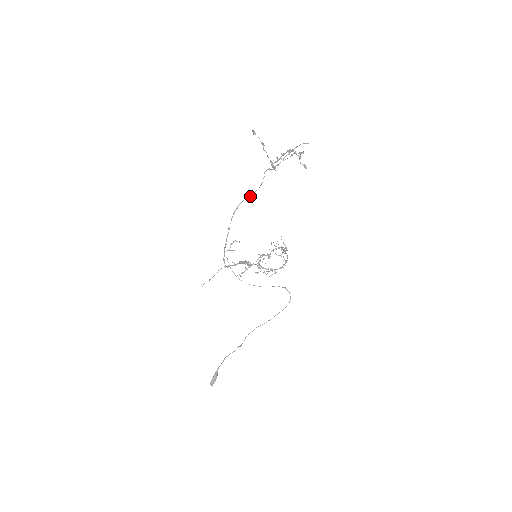
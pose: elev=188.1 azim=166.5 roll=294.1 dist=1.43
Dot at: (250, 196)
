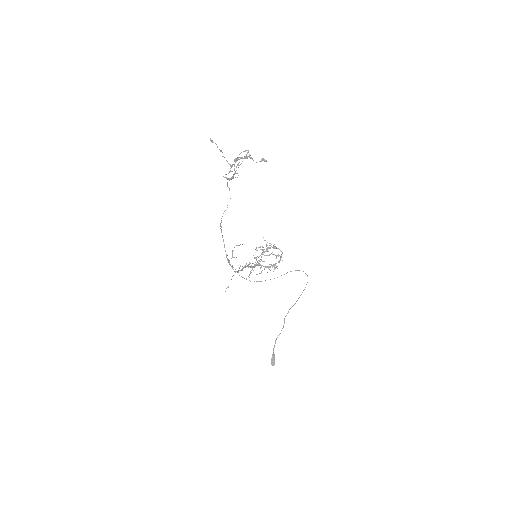
Dot at: (227, 207)
